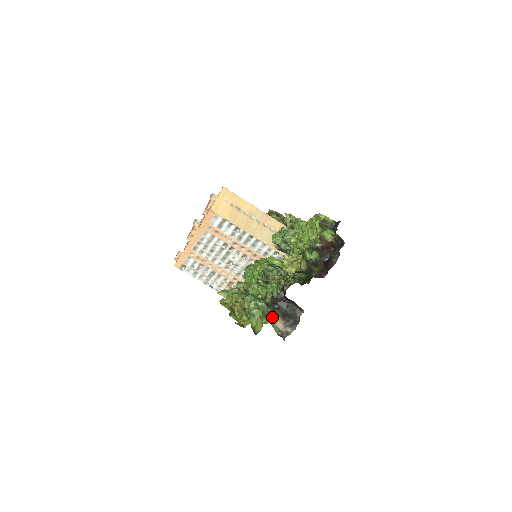
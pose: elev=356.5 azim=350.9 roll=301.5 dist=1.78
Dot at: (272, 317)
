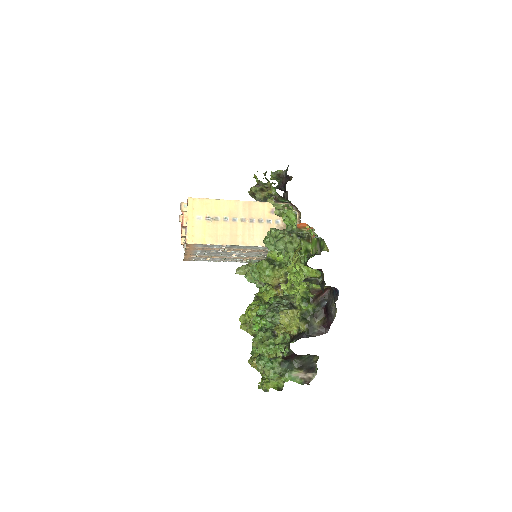
Dot at: (290, 372)
